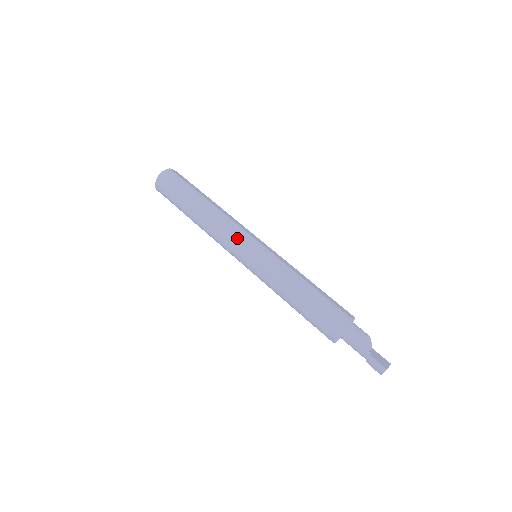
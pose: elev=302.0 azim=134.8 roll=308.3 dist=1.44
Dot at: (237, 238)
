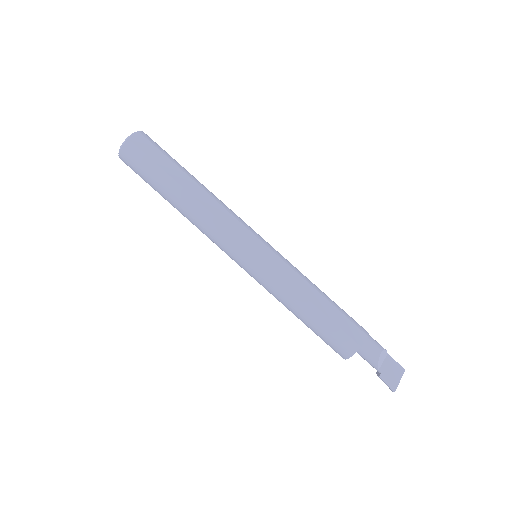
Dot at: (228, 248)
